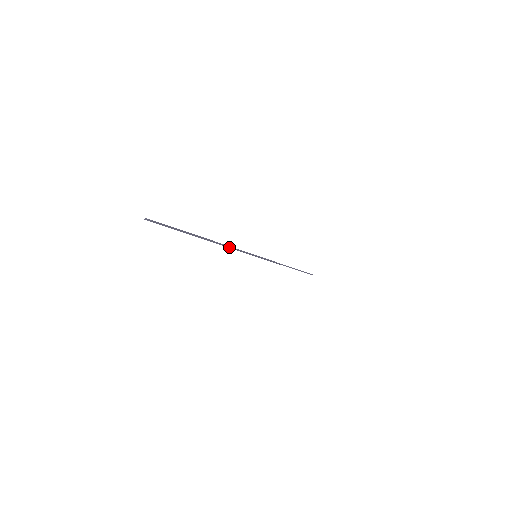
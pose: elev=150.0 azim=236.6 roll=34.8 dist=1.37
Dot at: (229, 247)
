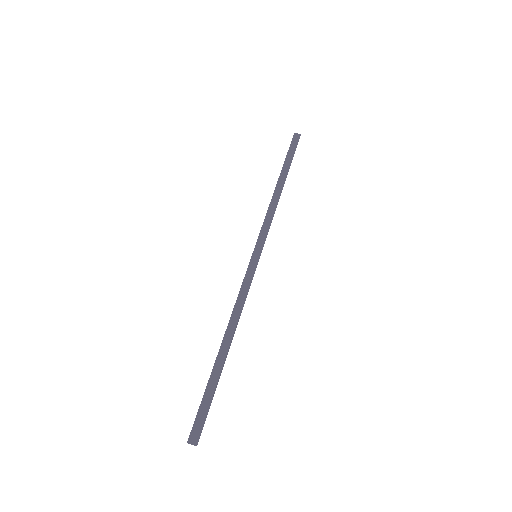
Dot at: (240, 314)
